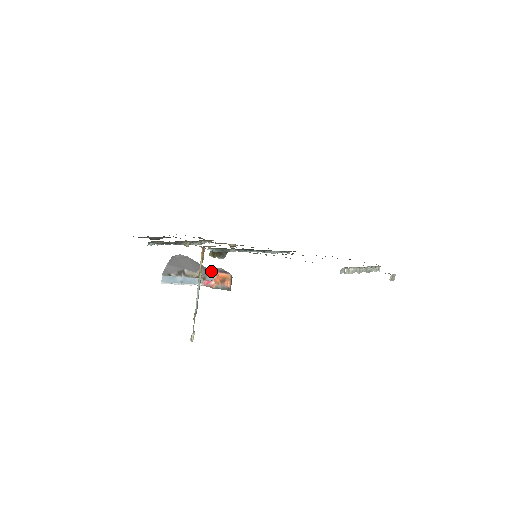
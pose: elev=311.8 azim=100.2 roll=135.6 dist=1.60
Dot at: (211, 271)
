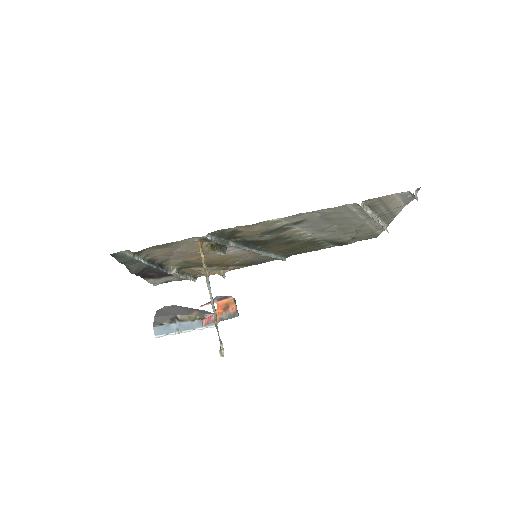
Dot at: (207, 311)
